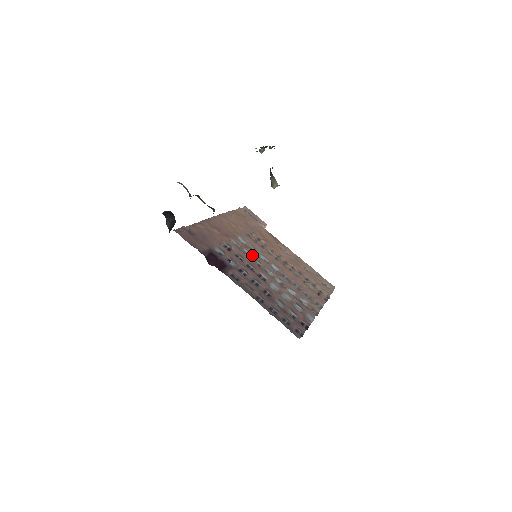
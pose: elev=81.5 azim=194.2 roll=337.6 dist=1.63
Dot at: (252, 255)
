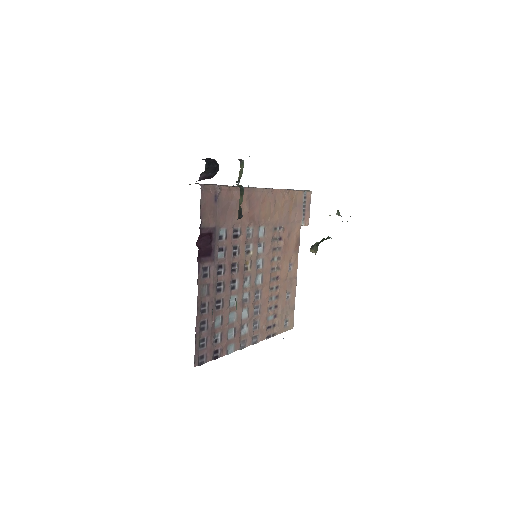
Dot at: (252, 254)
